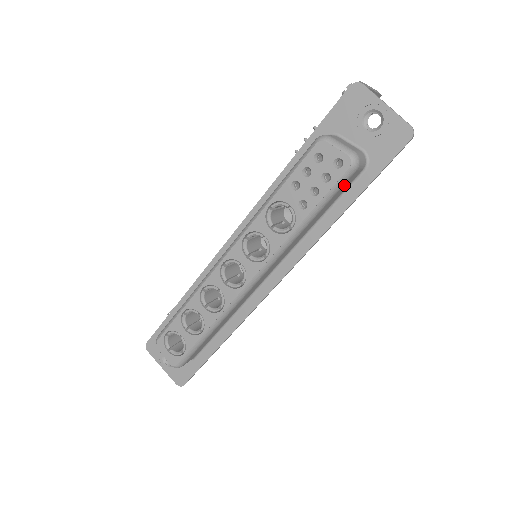
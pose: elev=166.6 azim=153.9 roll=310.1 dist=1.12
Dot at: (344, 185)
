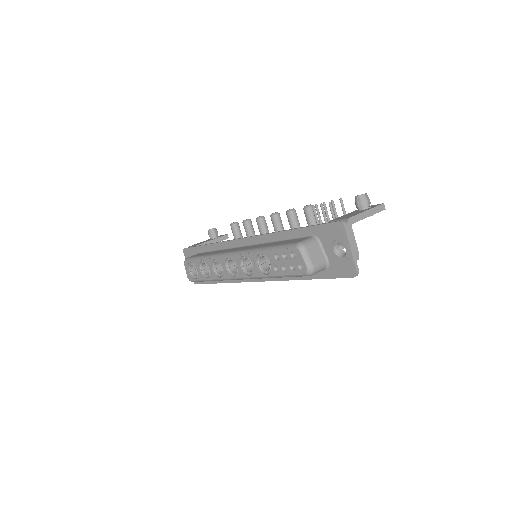
Dot at: occluded
